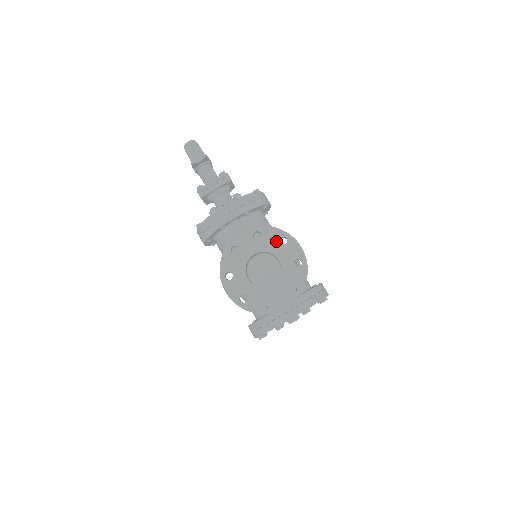
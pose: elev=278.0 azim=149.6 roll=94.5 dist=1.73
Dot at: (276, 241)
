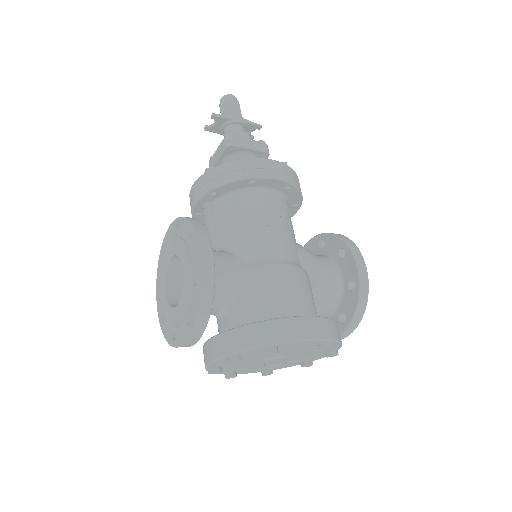
Dot at: (186, 241)
